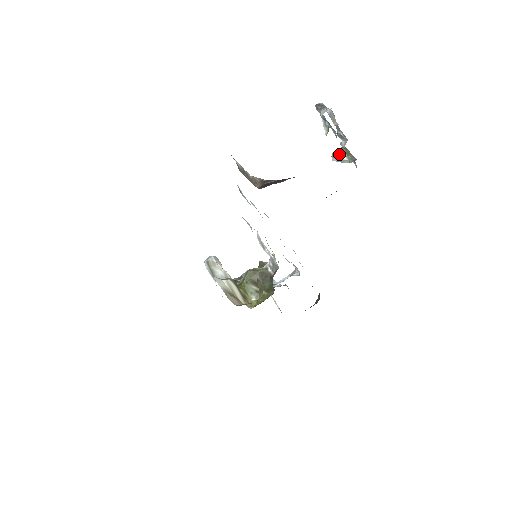
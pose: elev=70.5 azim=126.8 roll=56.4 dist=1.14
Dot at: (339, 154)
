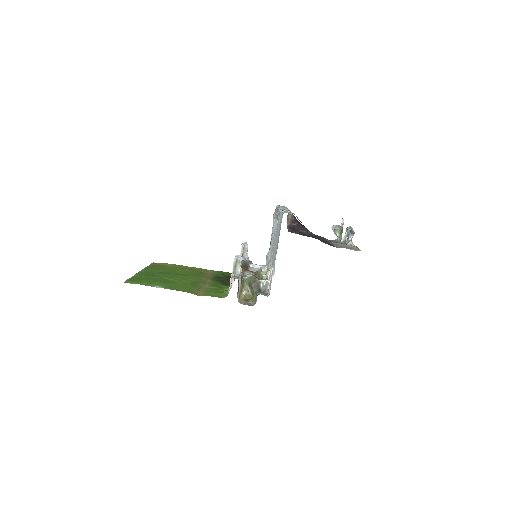
Dot at: (337, 230)
